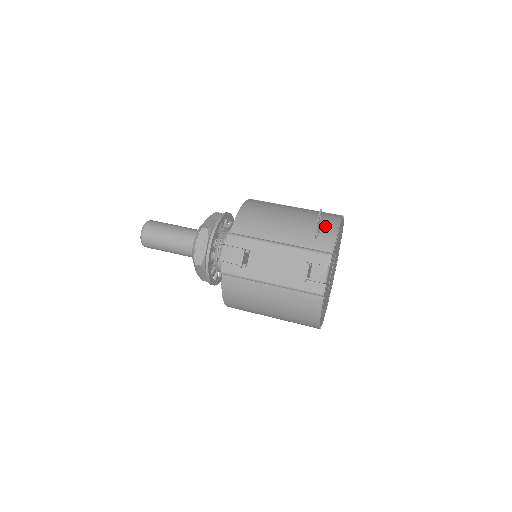
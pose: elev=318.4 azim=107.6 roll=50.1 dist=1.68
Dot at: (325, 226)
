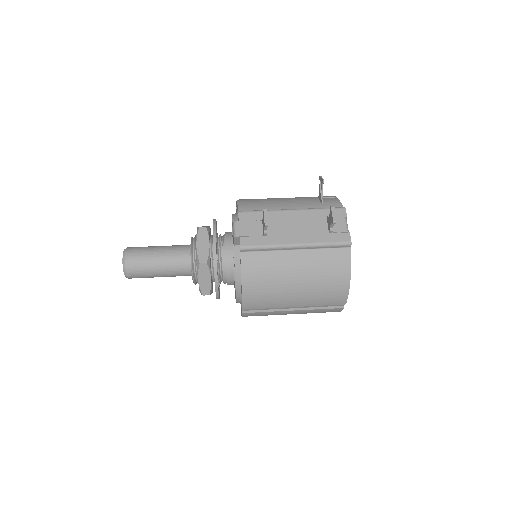
Dot at: (324, 198)
